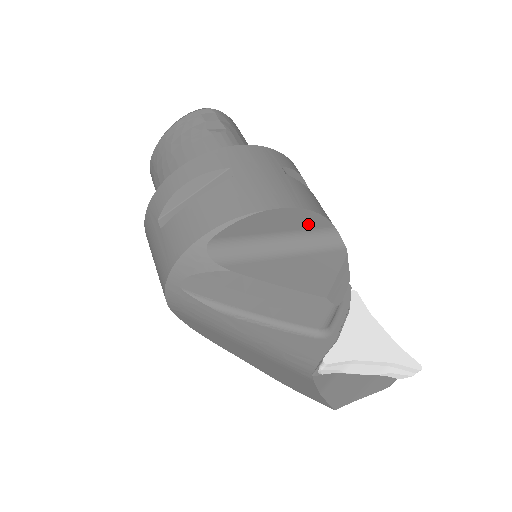
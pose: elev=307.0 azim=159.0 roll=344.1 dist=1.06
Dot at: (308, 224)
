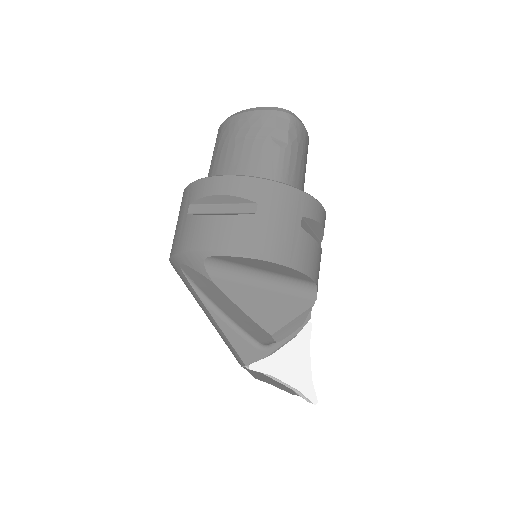
Dot at: (293, 275)
